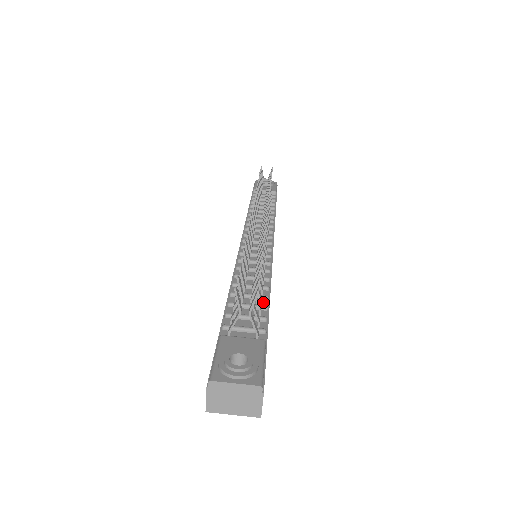
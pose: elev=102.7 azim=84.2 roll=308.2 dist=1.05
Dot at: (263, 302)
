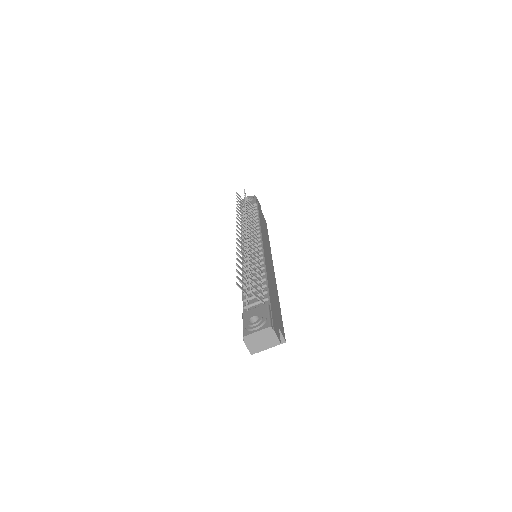
Dot at: (263, 283)
